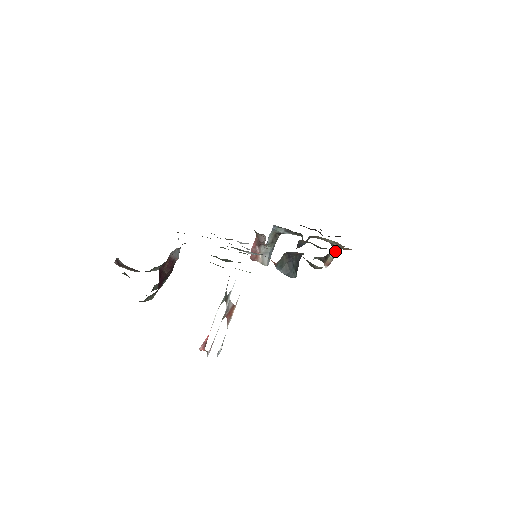
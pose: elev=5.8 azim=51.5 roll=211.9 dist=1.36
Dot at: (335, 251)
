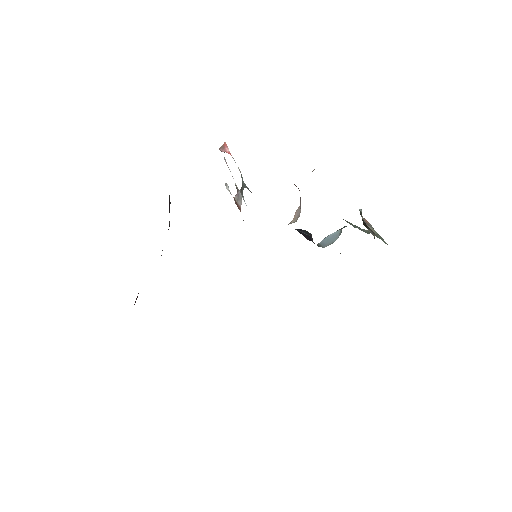
Dot at: (374, 236)
